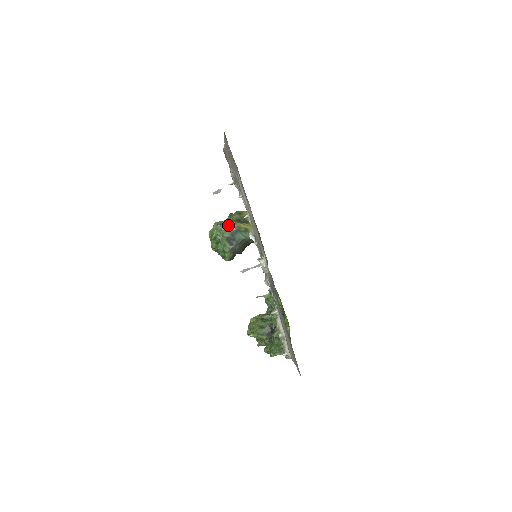
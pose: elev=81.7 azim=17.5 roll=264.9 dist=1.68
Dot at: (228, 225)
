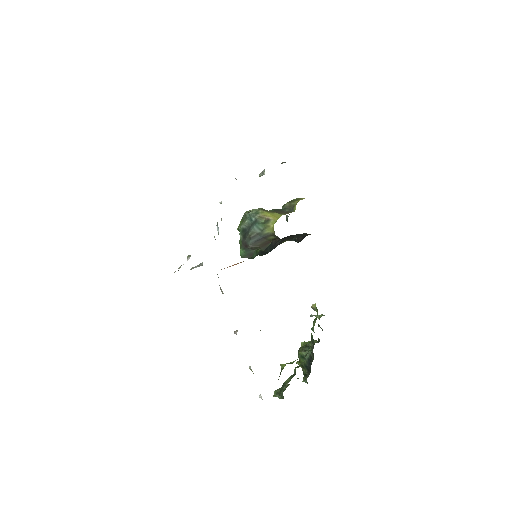
Dot at: (250, 214)
